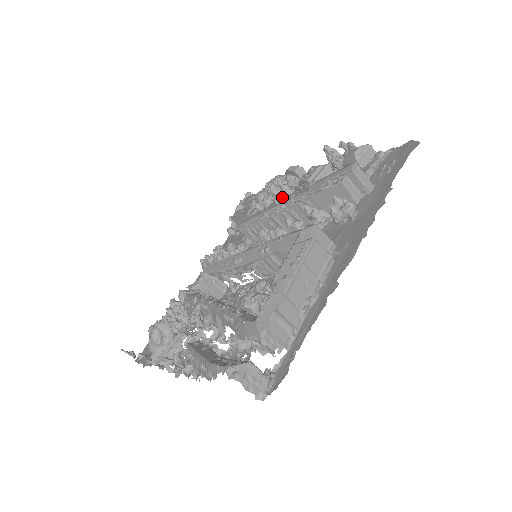
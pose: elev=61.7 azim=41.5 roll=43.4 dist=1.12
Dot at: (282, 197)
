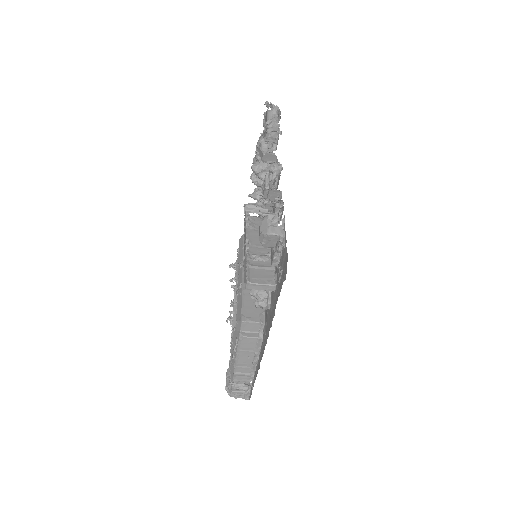
Dot at: occluded
